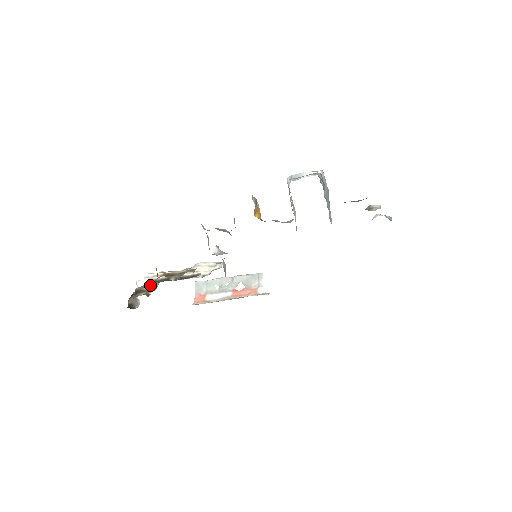
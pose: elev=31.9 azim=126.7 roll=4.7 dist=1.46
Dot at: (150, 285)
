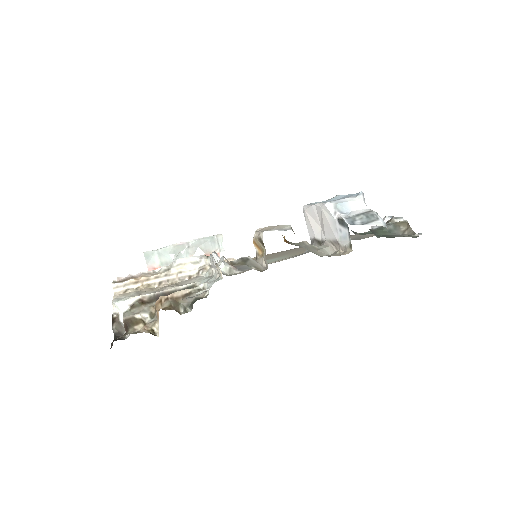
Dot at: (141, 310)
